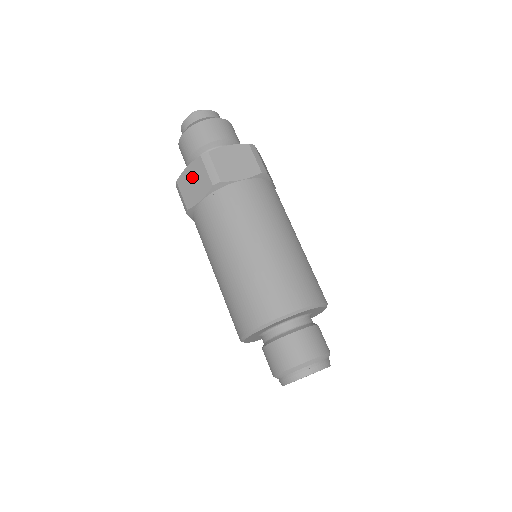
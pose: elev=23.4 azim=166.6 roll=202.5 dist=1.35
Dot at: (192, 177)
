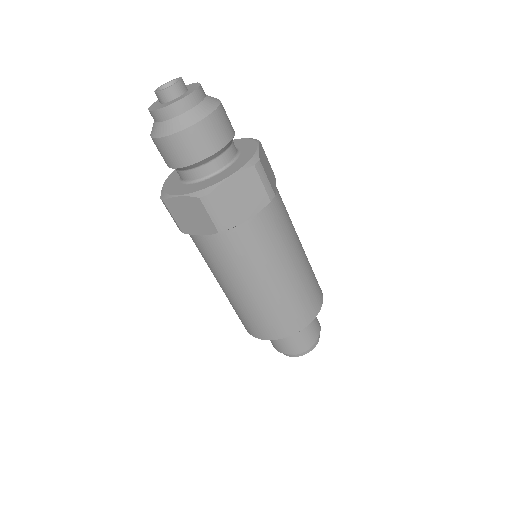
Dot at: (187, 210)
